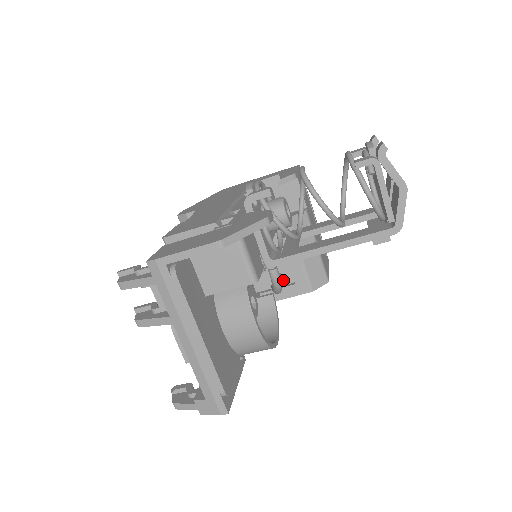
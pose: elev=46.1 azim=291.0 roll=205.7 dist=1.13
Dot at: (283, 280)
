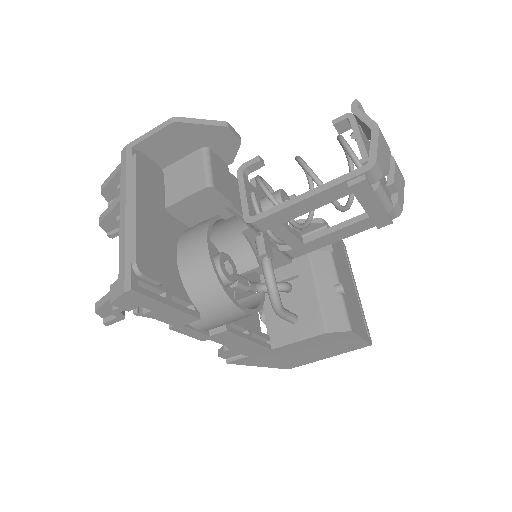
Dot at: (298, 323)
